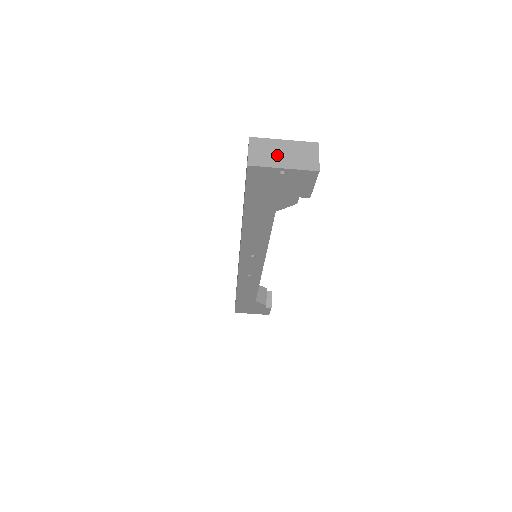
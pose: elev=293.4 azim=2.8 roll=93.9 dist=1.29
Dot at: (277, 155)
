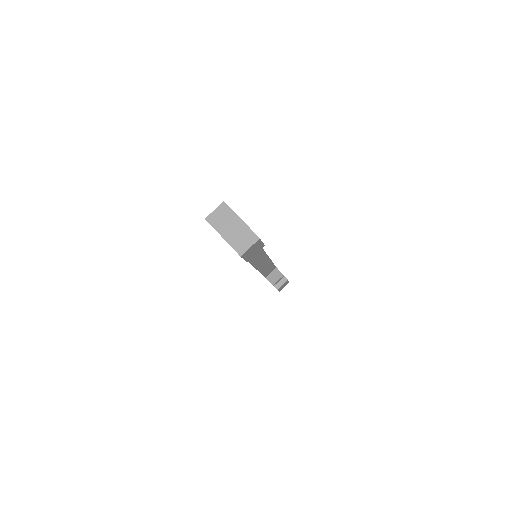
Dot at: (227, 226)
